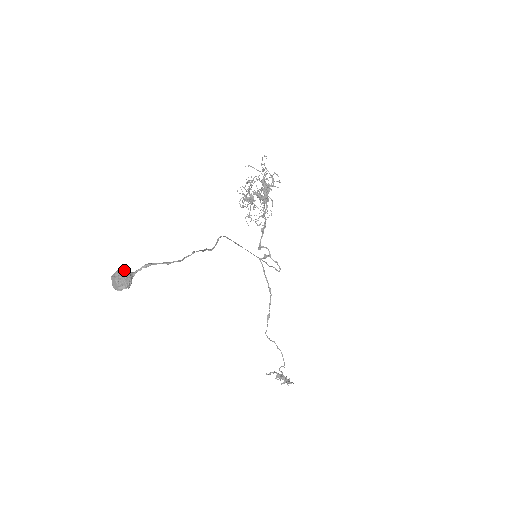
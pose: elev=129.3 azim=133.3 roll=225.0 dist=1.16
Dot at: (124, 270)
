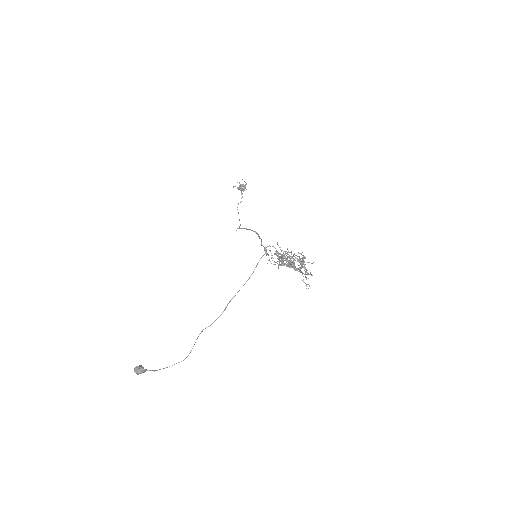
Dot at: (142, 372)
